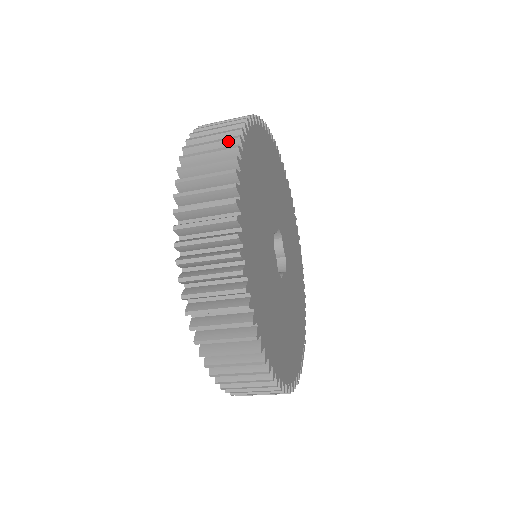
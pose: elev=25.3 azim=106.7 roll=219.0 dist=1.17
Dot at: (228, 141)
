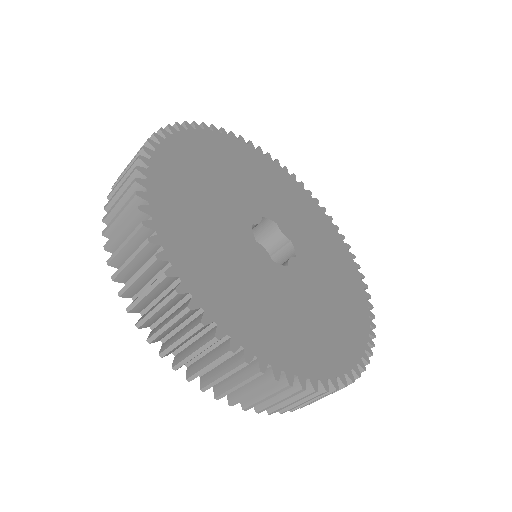
Dot at: (133, 167)
